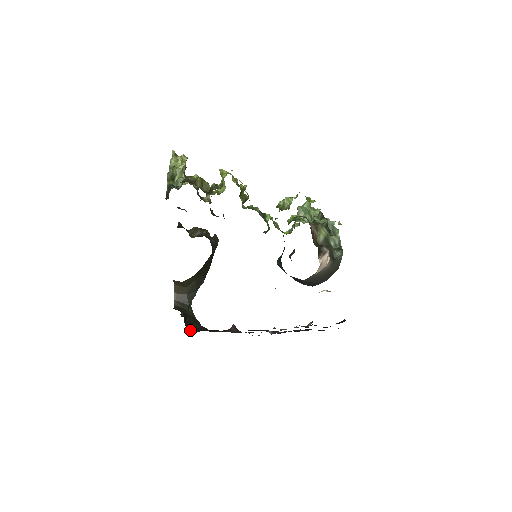
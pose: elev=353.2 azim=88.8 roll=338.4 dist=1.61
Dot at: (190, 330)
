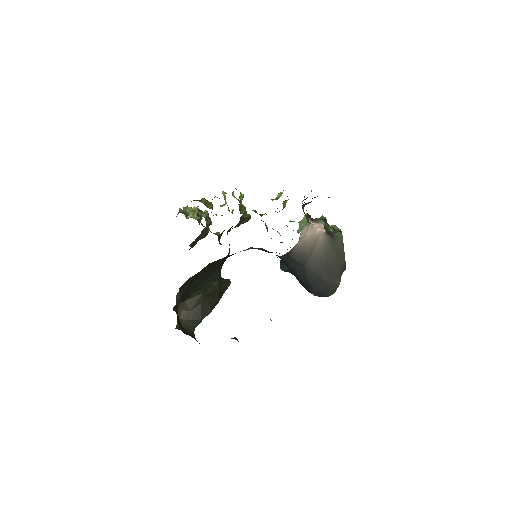
Dot at: occluded
